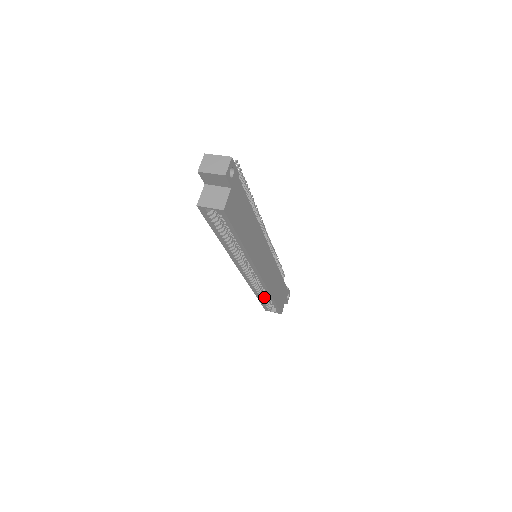
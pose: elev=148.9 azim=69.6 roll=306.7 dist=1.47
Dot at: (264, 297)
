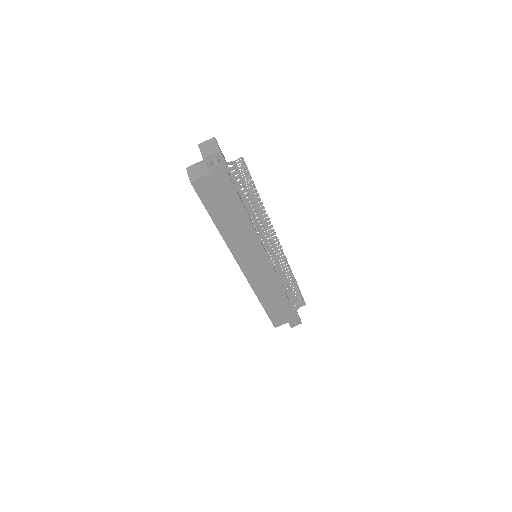
Dot at: occluded
